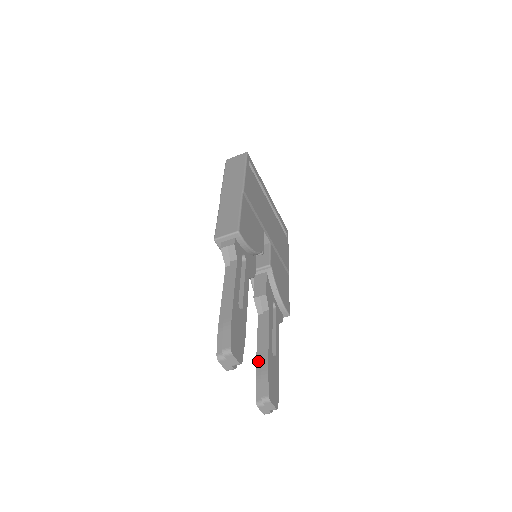
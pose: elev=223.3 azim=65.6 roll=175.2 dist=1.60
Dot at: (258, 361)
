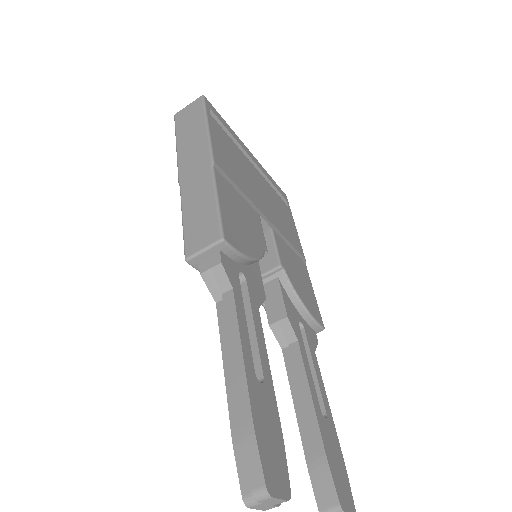
Dot at: (303, 435)
